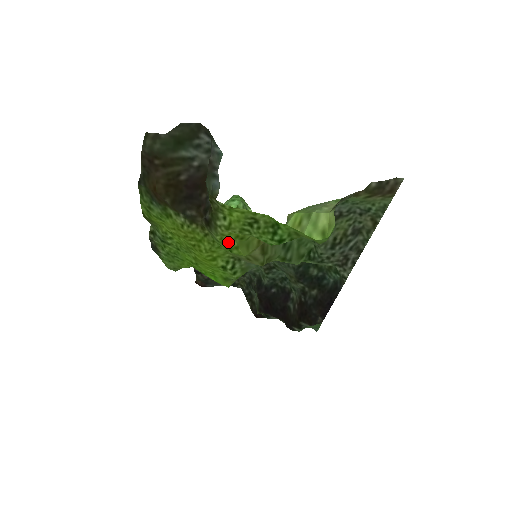
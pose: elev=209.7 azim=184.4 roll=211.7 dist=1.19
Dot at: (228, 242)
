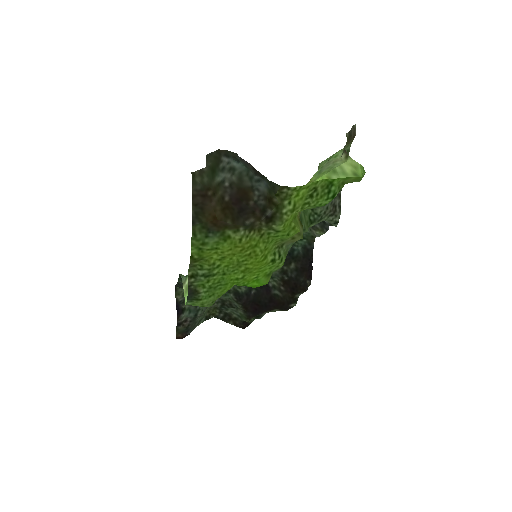
Dot at: (288, 227)
